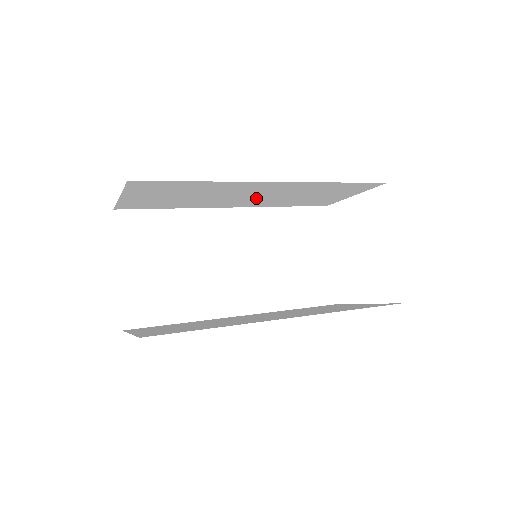
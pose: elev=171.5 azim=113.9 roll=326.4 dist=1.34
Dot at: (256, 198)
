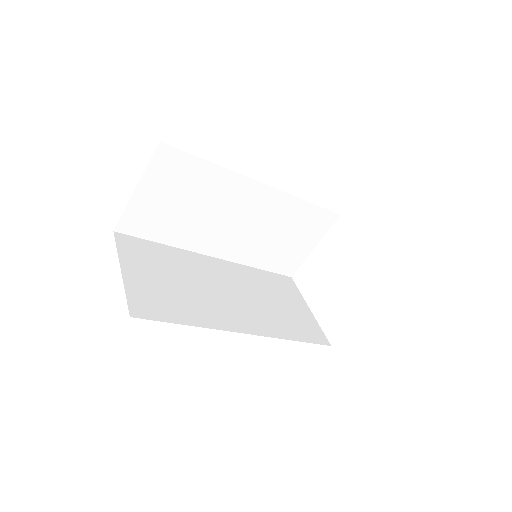
Dot at: (241, 232)
